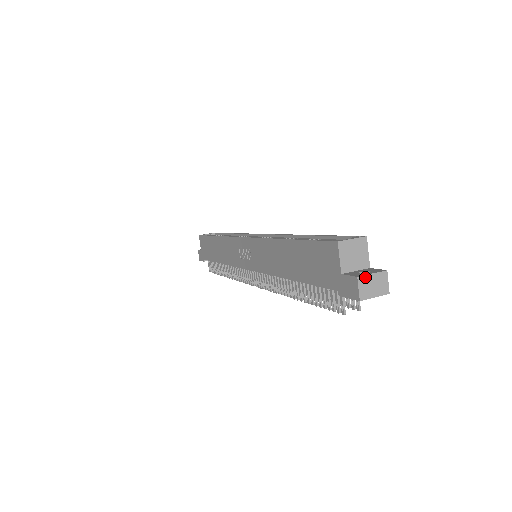
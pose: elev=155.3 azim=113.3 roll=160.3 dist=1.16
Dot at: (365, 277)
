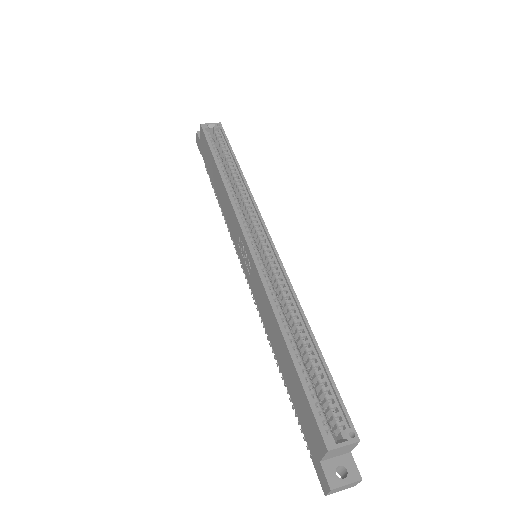
Dot at: (338, 488)
